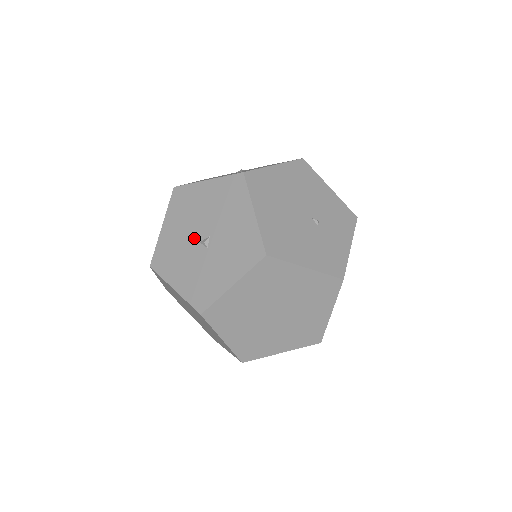
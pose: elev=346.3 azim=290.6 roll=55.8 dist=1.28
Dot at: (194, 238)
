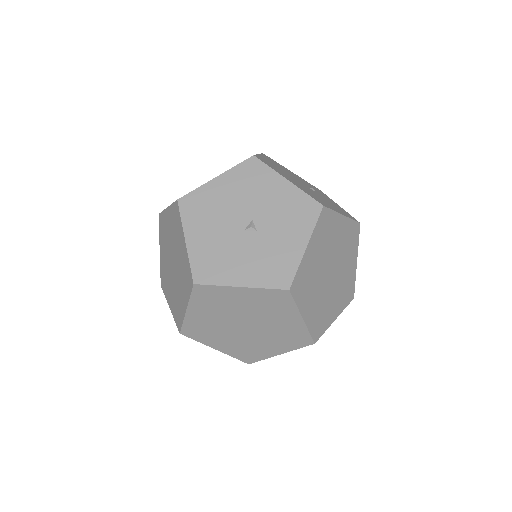
Dot at: (235, 230)
